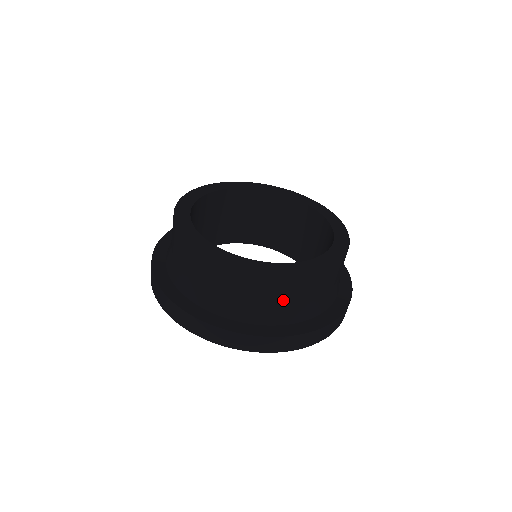
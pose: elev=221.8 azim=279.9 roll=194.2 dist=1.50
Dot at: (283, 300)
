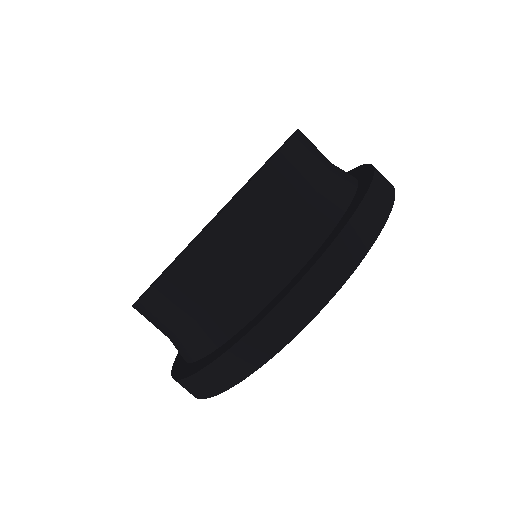
Dot at: (250, 257)
